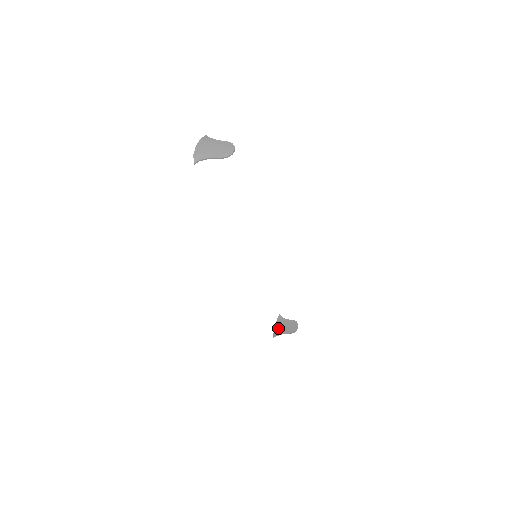
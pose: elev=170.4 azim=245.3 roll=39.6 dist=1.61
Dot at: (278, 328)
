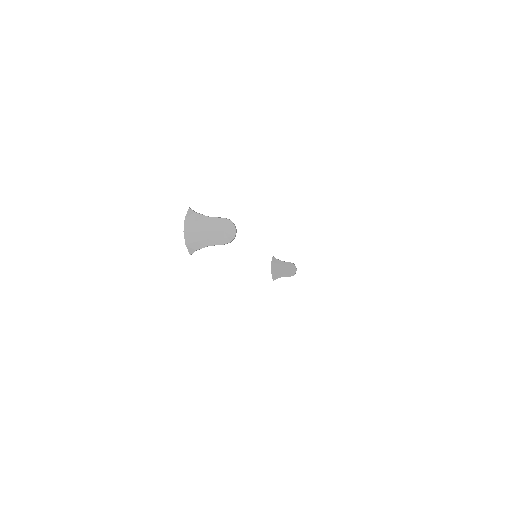
Dot at: (275, 271)
